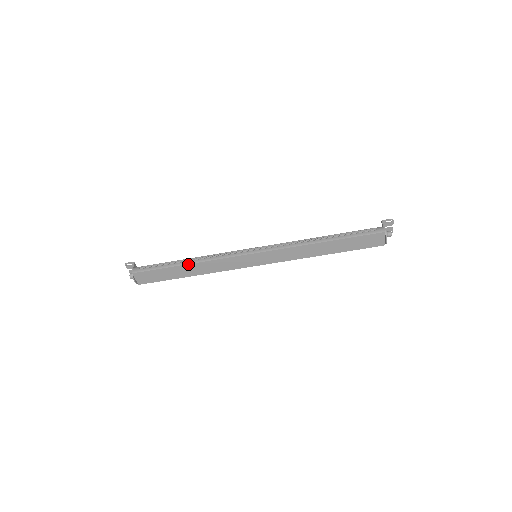
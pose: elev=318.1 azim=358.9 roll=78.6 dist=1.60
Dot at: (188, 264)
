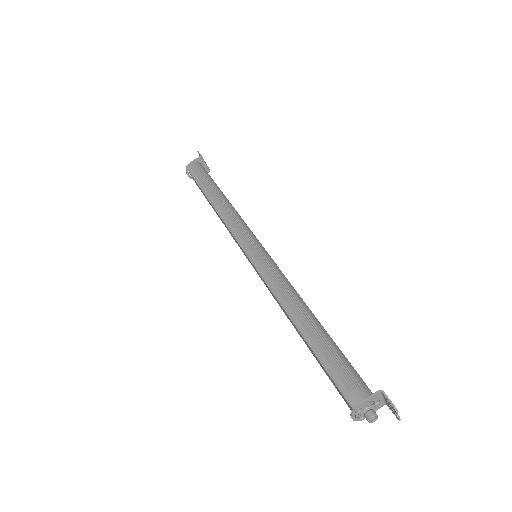
Dot at: (210, 201)
